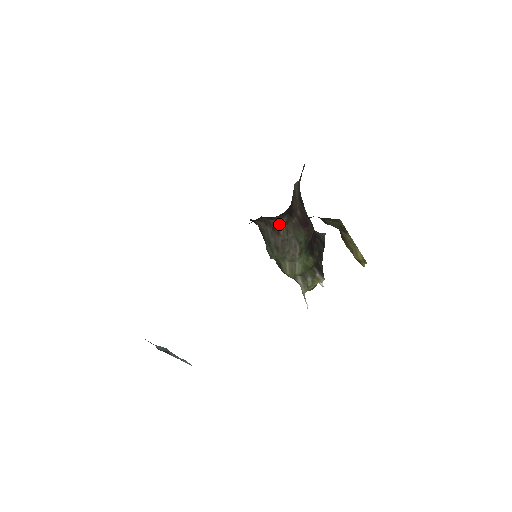
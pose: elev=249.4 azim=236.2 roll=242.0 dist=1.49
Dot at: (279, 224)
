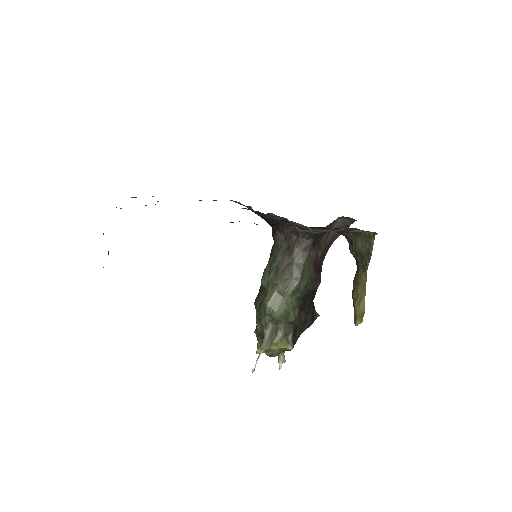
Dot at: (298, 245)
